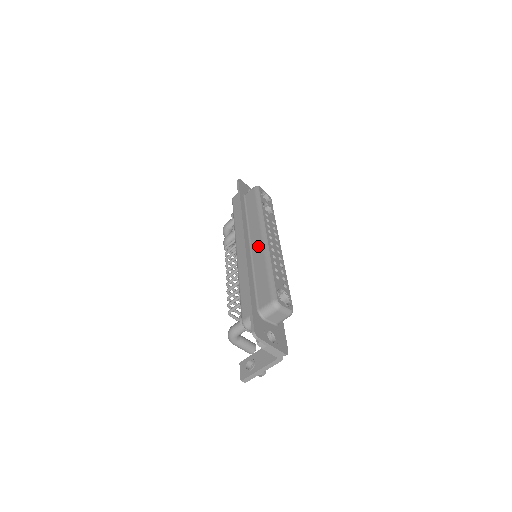
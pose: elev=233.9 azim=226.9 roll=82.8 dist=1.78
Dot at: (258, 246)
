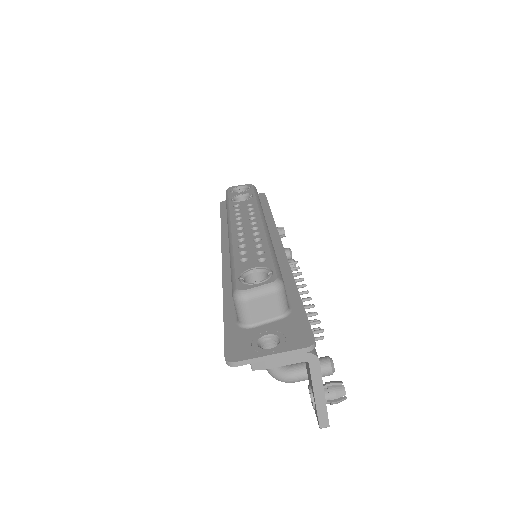
Dot at: occluded
